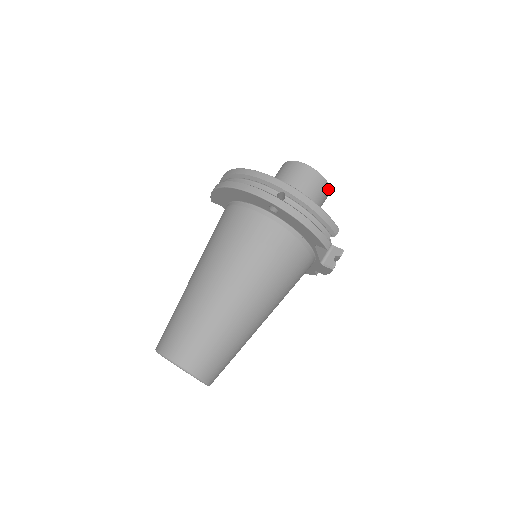
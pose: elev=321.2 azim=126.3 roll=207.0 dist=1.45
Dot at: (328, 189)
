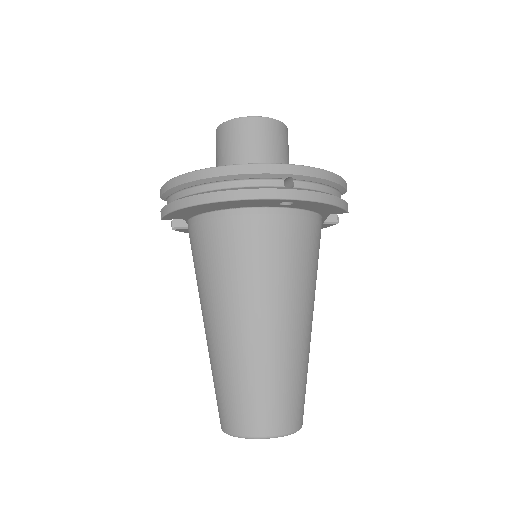
Dot at: (287, 133)
